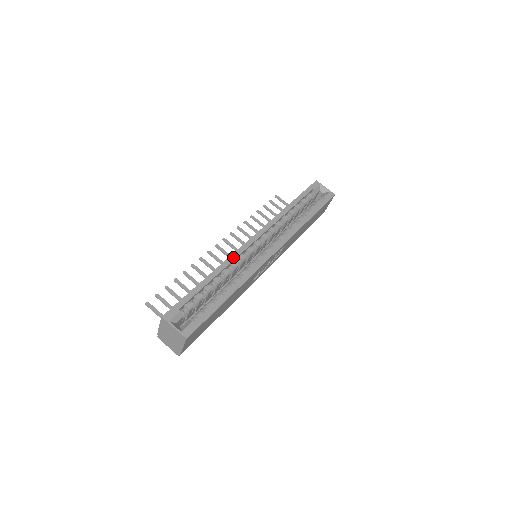
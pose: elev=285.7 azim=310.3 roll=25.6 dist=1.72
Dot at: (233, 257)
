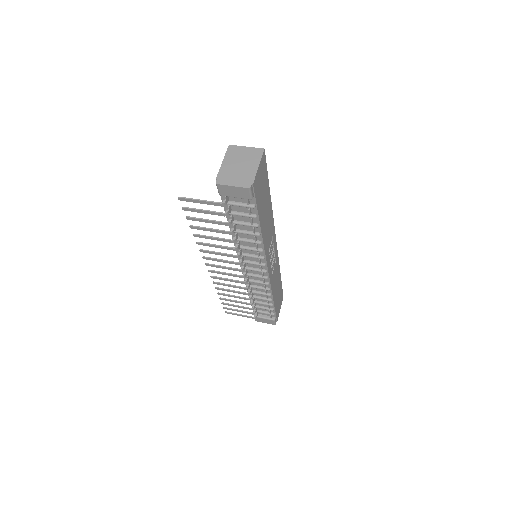
Dot at: occluded
